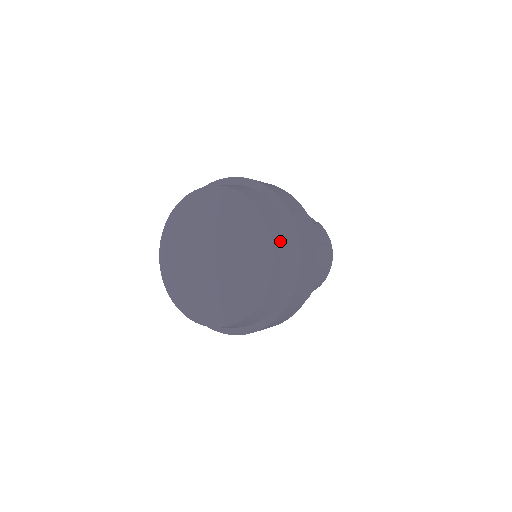
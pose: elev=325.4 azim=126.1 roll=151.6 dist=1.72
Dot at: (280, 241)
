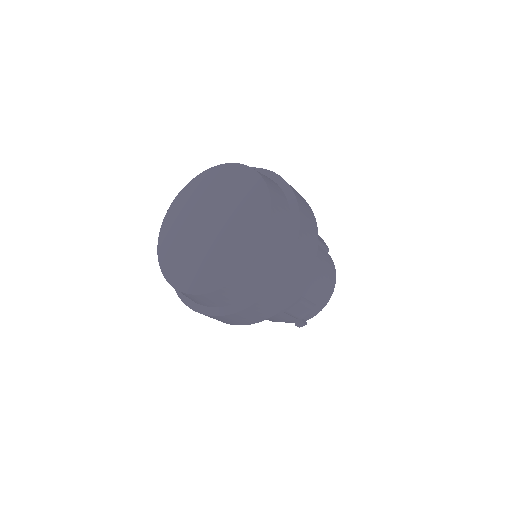
Dot at: (277, 197)
